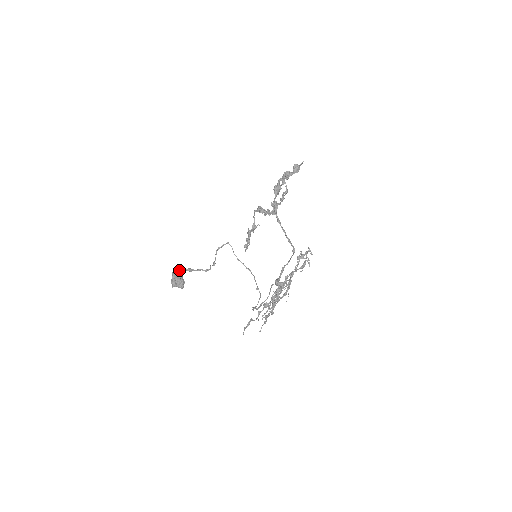
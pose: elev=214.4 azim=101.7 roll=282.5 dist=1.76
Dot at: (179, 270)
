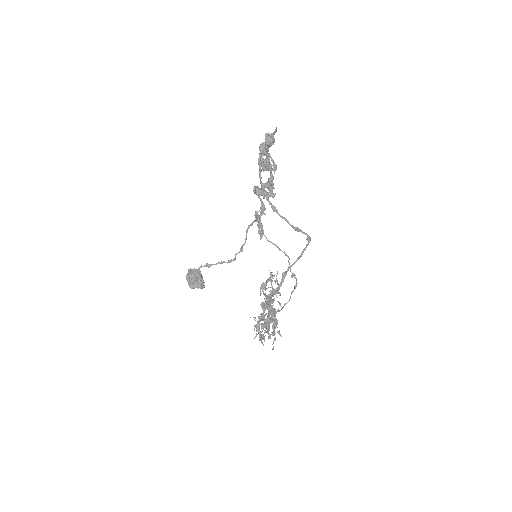
Dot at: (195, 269)
